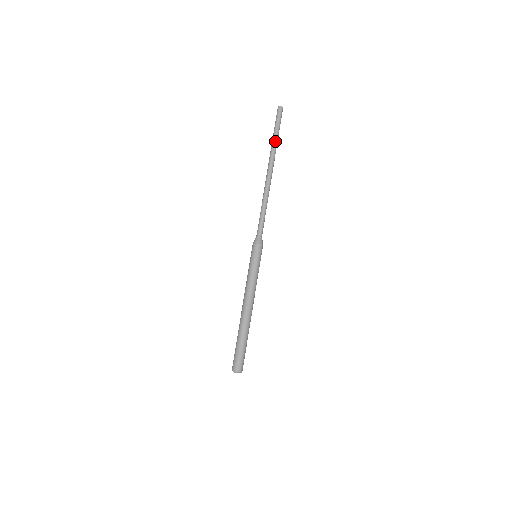
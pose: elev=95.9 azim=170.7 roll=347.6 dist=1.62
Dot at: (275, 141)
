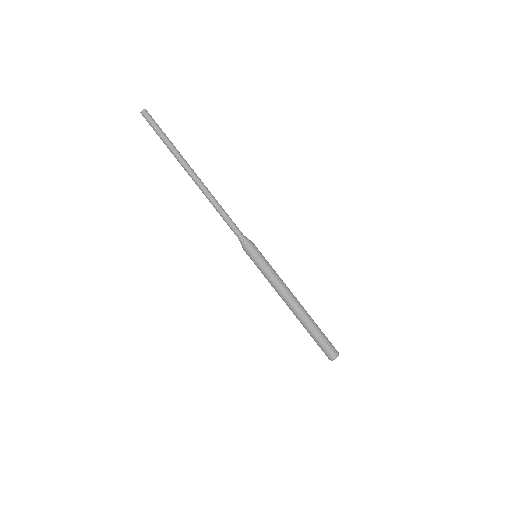
Dot at: (171, 145)
